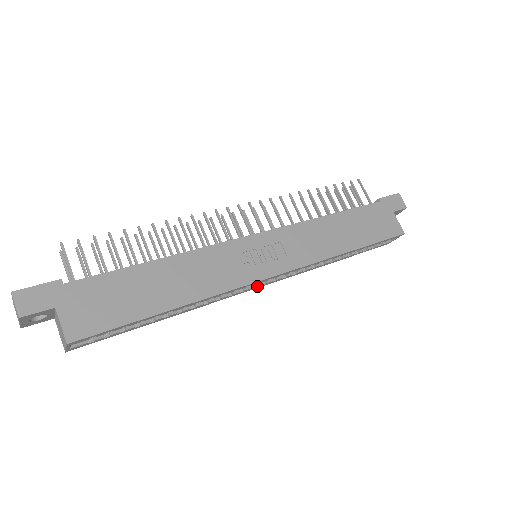
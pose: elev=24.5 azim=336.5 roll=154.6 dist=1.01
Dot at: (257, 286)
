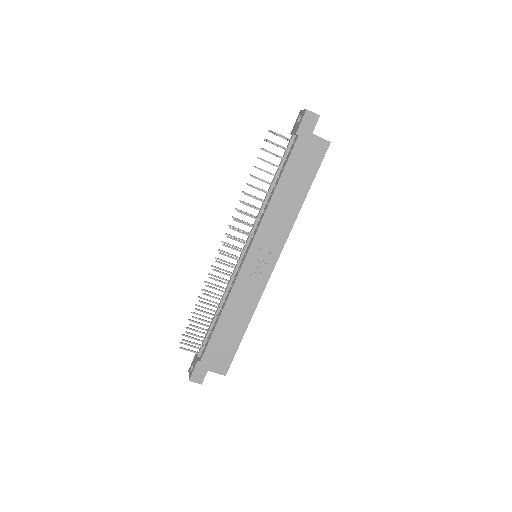
Dot at: occluded
